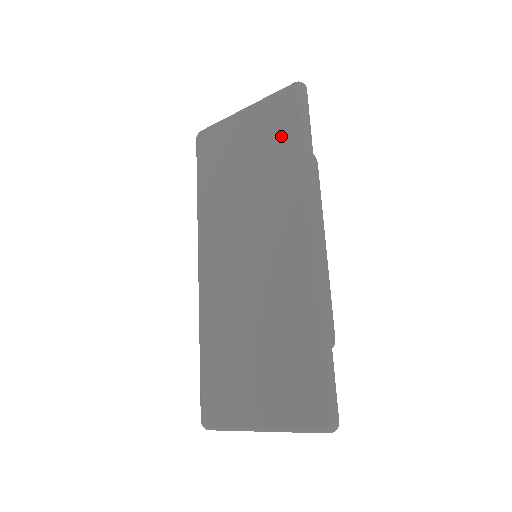
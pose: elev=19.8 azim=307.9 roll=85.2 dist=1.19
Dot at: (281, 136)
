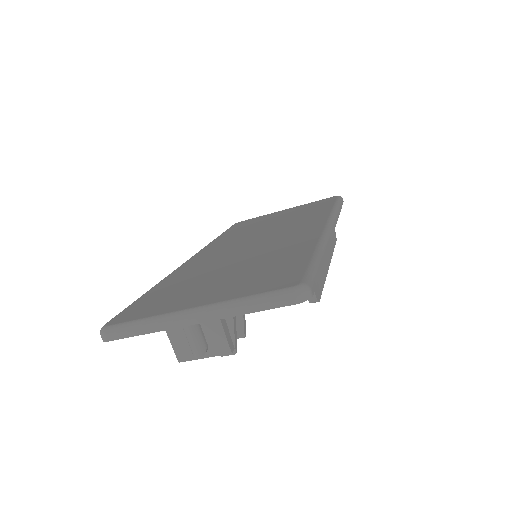
Dot at: (315, 207)
